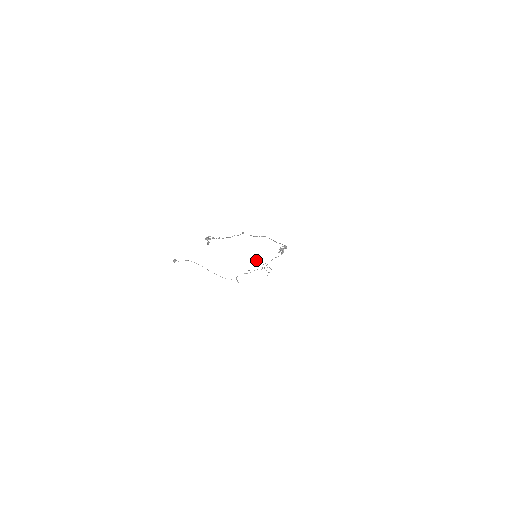
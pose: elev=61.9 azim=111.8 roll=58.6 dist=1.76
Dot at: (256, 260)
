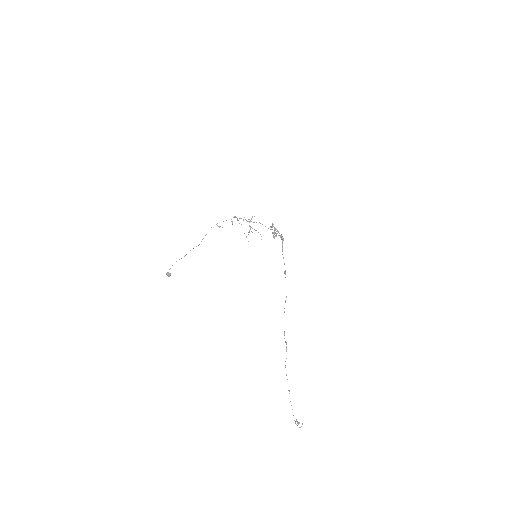
Dot at: (246, 236)
